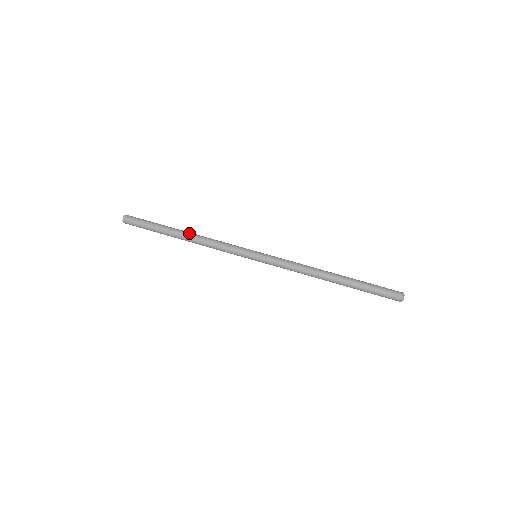
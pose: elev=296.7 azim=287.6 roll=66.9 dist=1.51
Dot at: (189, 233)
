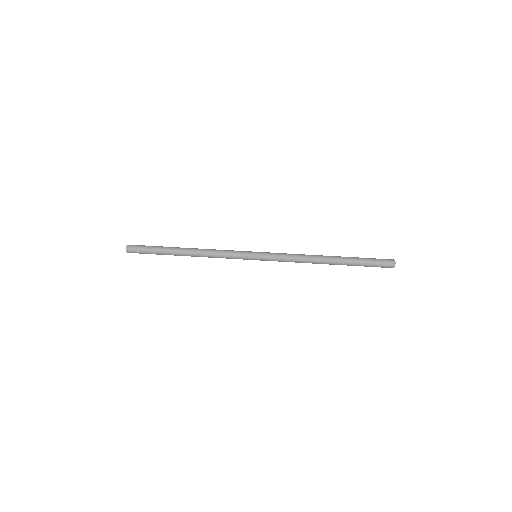
Dot at: (190, 250)
